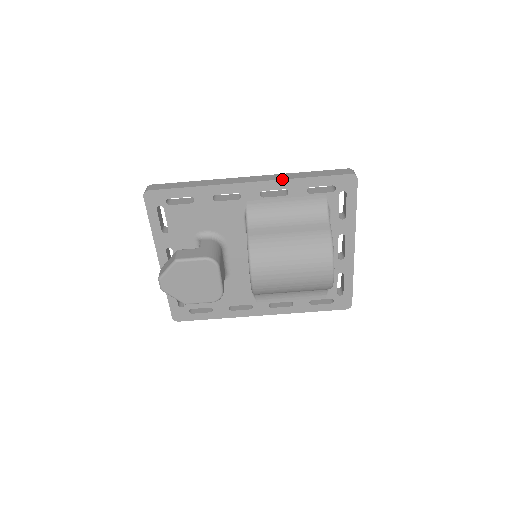
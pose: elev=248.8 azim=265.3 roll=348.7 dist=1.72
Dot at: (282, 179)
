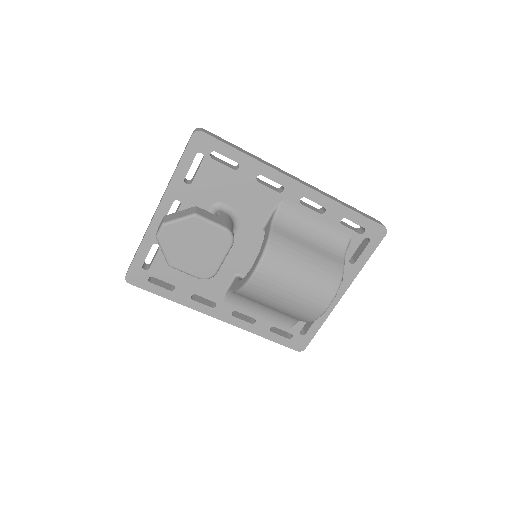
Dot at: (328, 197)
